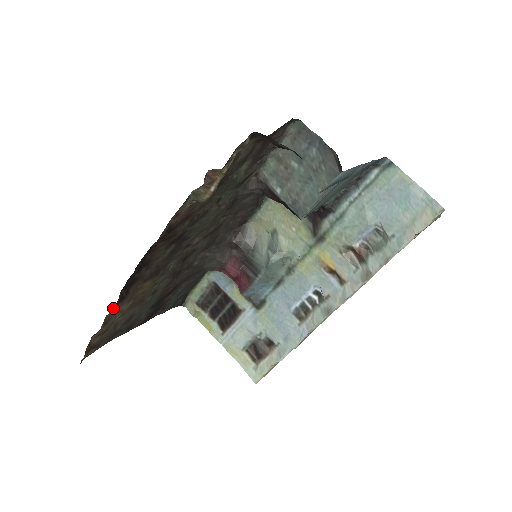
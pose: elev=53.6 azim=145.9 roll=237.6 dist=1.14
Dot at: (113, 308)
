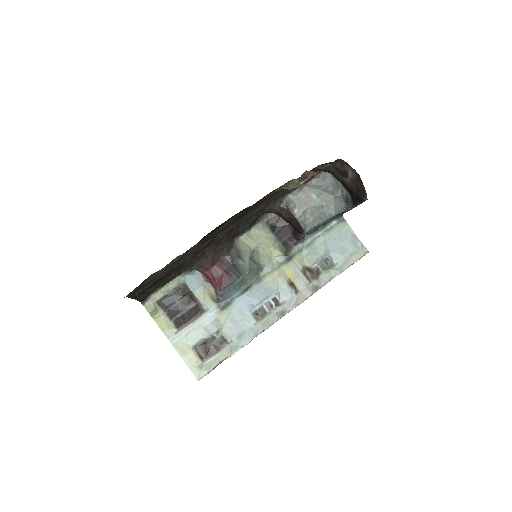
Dot at: occluded
